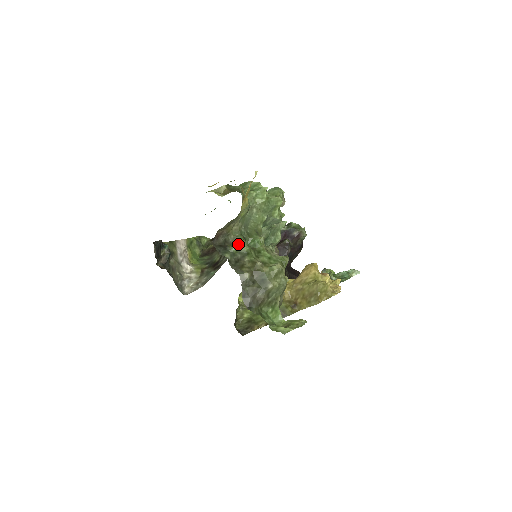
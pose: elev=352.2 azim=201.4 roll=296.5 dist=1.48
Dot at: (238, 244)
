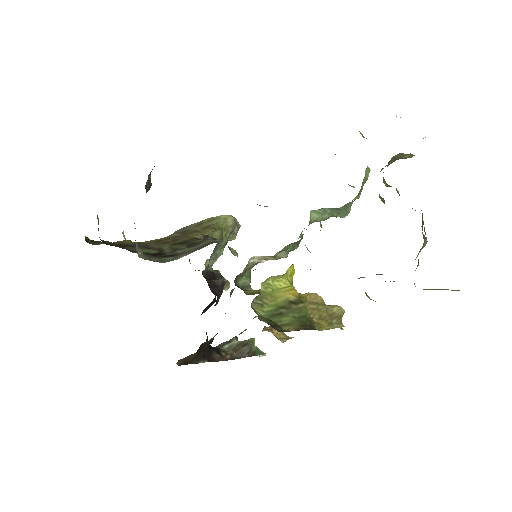
Dot at: occluded
